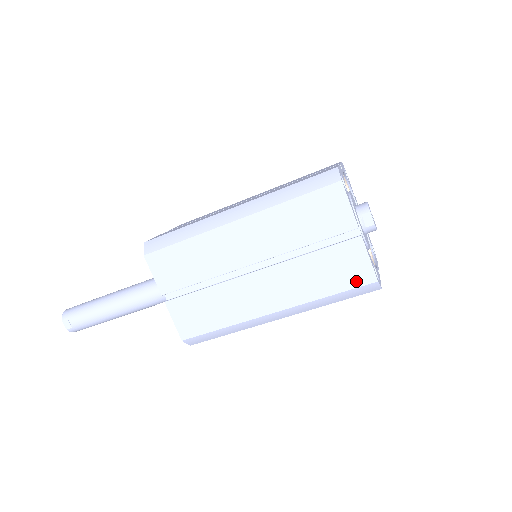
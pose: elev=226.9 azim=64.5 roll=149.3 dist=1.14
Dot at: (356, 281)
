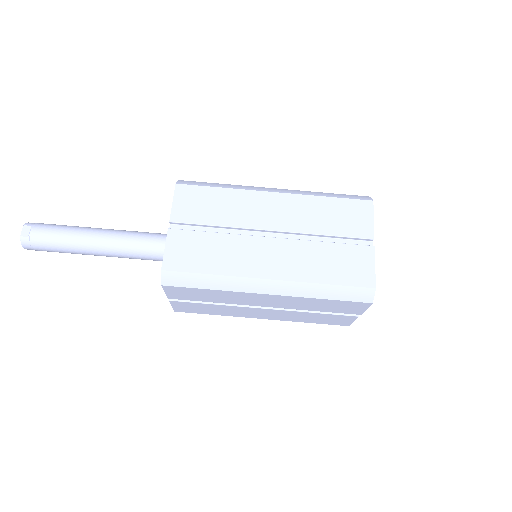
Dot at: (357, 280)
